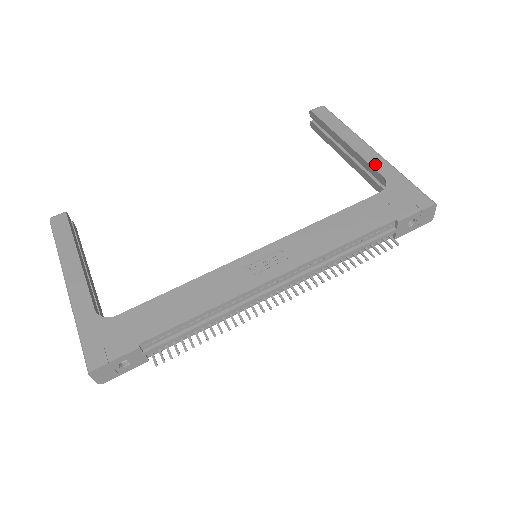
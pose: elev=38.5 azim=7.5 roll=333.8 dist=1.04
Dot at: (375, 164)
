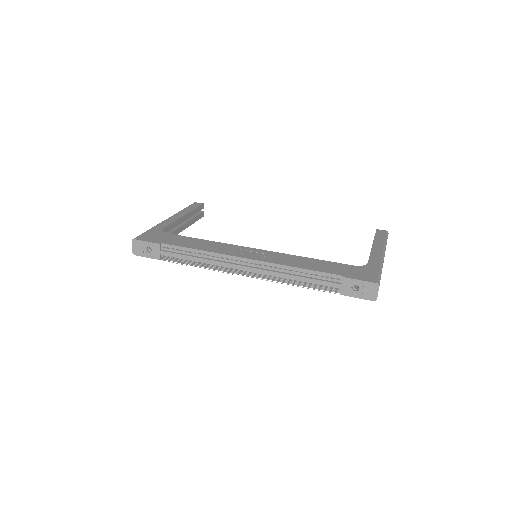
Dot at: (373, 258)
